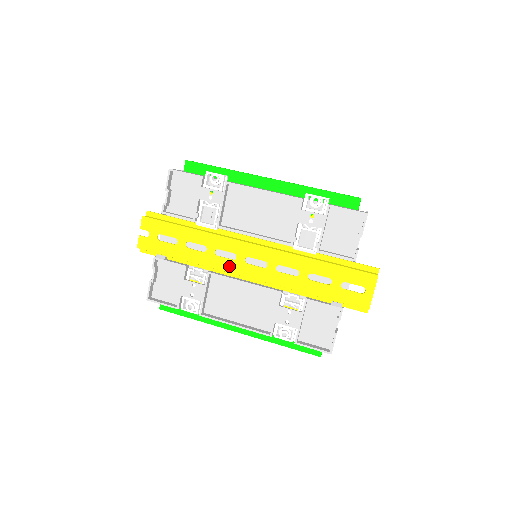
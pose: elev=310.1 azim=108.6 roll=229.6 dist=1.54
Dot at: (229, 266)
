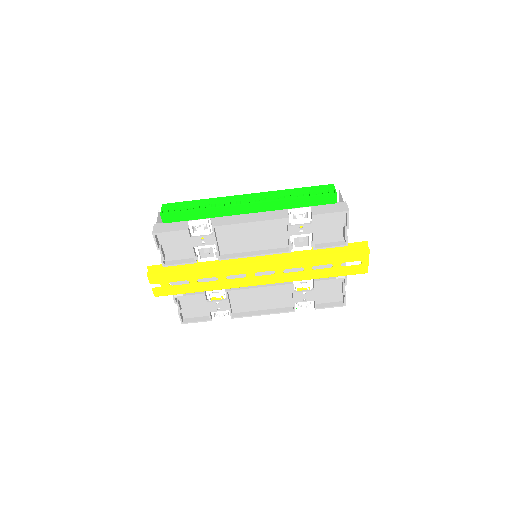
Dot at: (243, 283)
